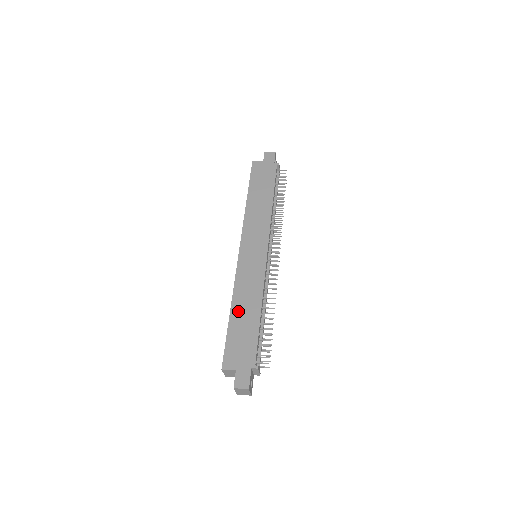
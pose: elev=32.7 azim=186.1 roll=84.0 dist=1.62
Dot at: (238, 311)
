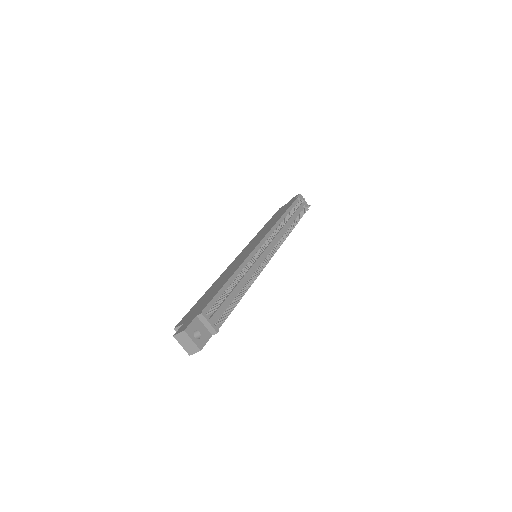
Dot at: (213, 287)
